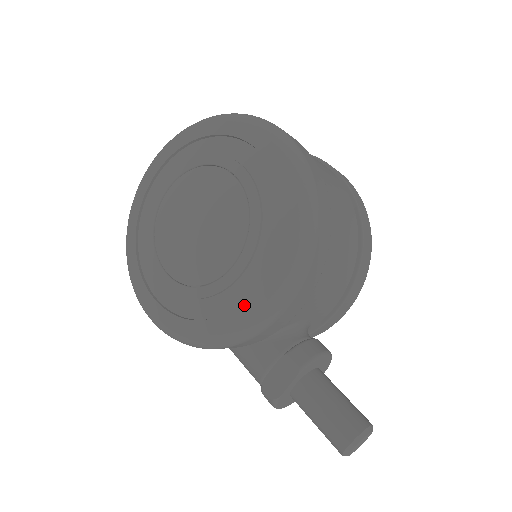
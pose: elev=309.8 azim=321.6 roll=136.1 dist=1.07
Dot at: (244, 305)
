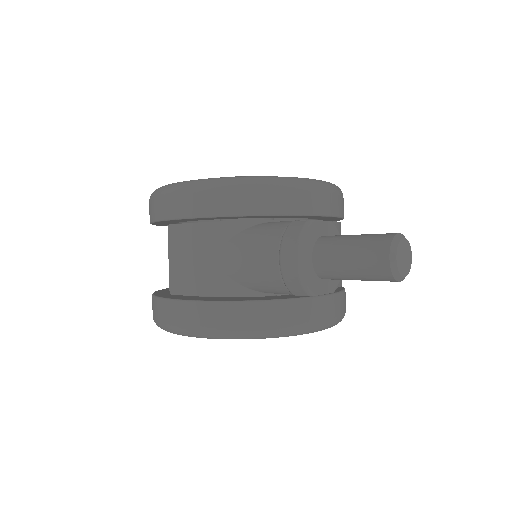
Dot at: occluded
